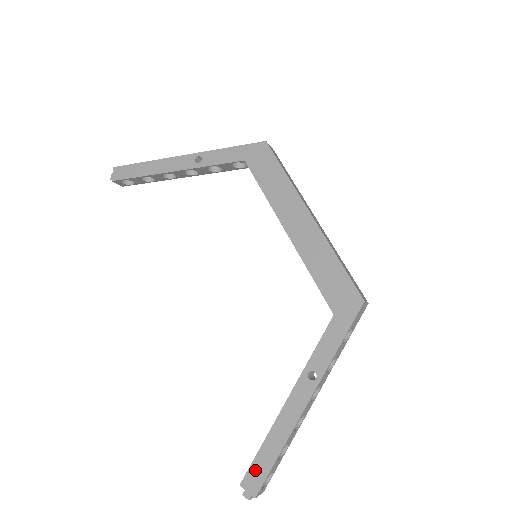
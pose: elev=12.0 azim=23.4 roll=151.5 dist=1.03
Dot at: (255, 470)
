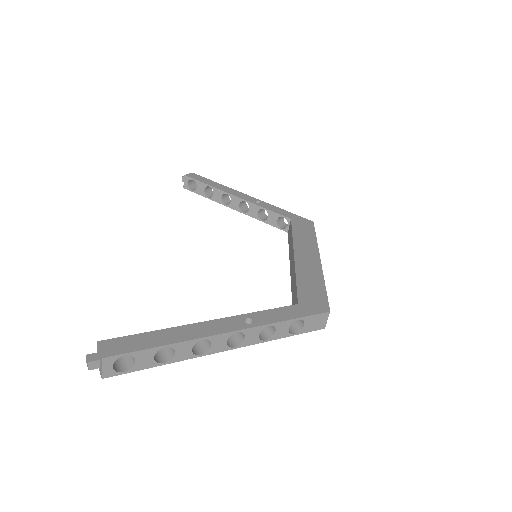
Dot at: (127, 341)
